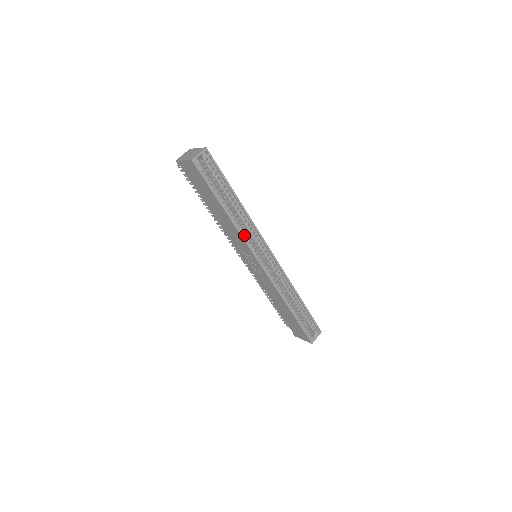
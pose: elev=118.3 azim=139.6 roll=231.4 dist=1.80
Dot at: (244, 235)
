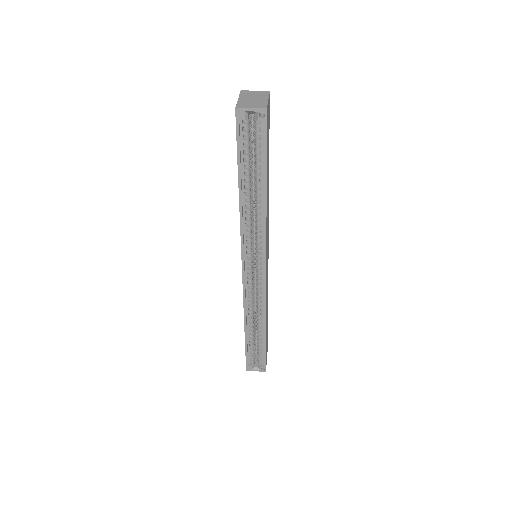
Dot at: (248, 229)
